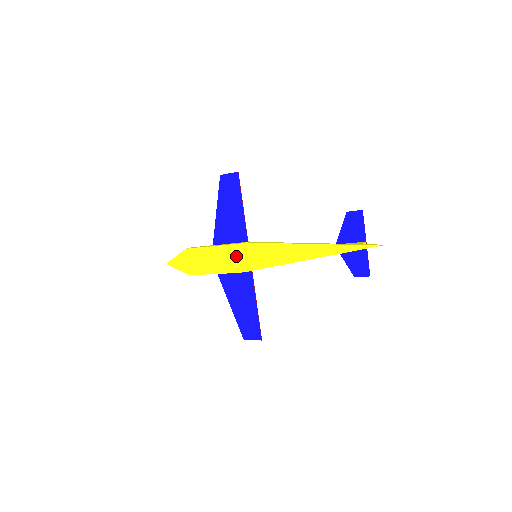
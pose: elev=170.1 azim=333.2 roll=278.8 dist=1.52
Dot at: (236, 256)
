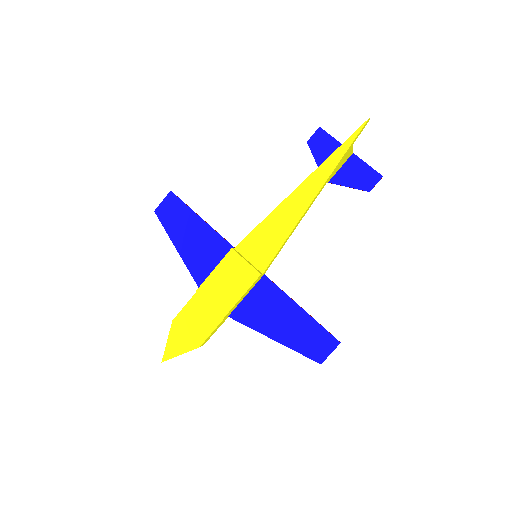
Dot at: (235, 269)
